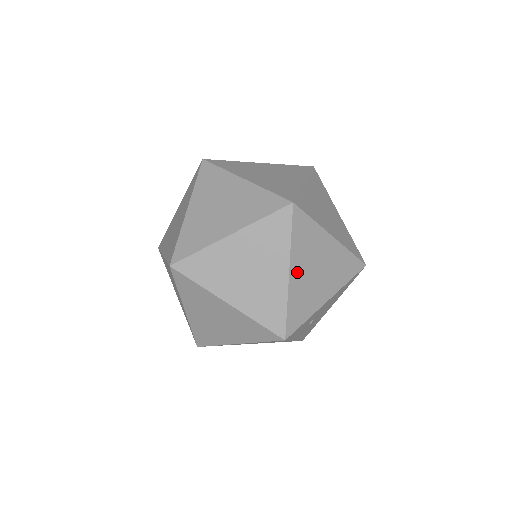
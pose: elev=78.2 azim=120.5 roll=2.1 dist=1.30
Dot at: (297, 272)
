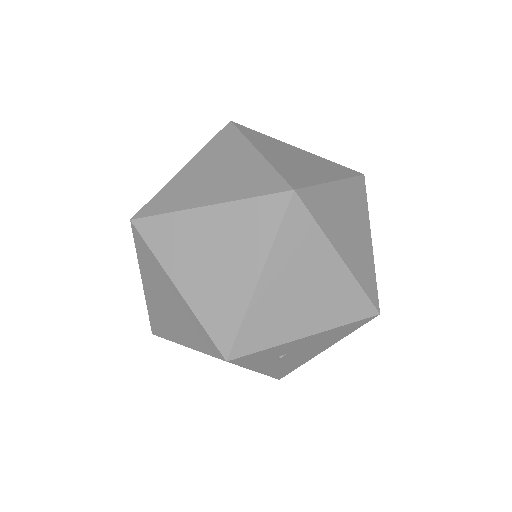
Dot at: (272, 282)
